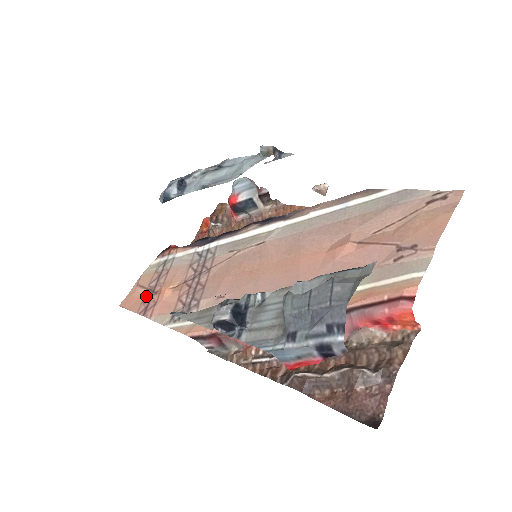
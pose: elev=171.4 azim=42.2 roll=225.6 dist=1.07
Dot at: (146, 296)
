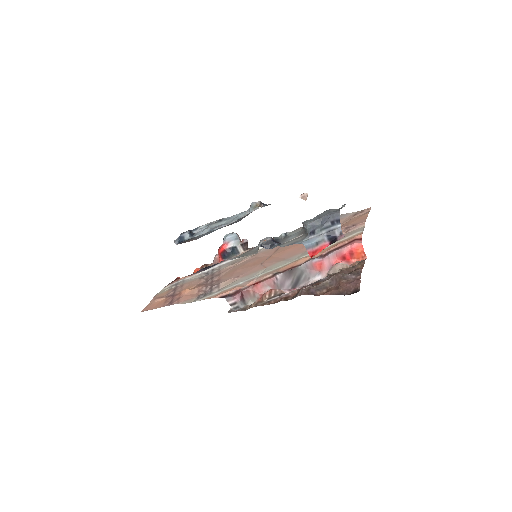
Dot at: (167, 299)
